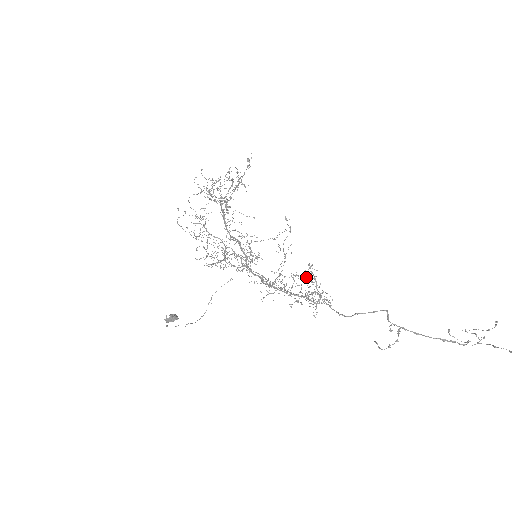
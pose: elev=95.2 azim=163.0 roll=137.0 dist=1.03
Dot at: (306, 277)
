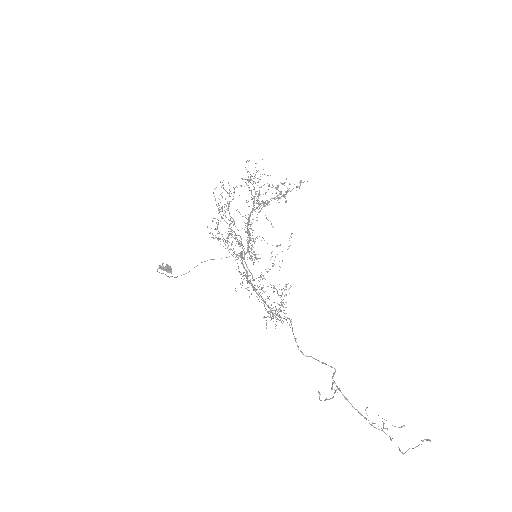
Dot at: (276, 289)
